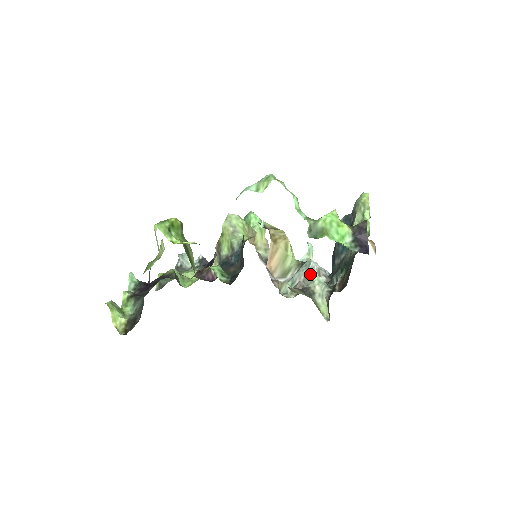
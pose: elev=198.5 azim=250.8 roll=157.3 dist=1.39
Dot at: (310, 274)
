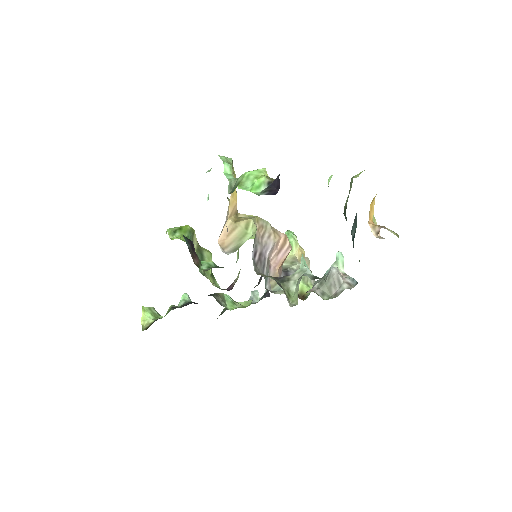
Dot at: (326, 280)
